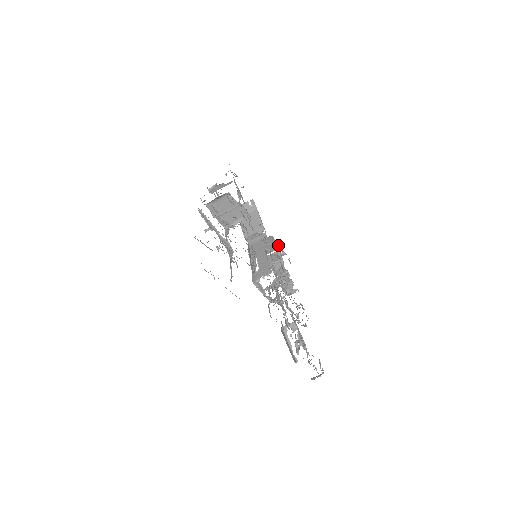
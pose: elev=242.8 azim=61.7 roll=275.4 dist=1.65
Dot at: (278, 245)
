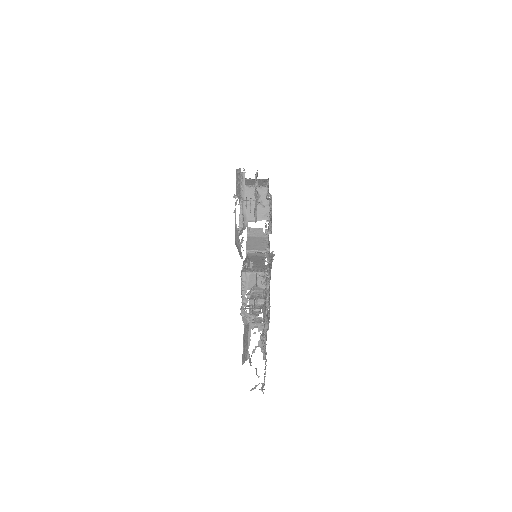
Dot at: occluded
